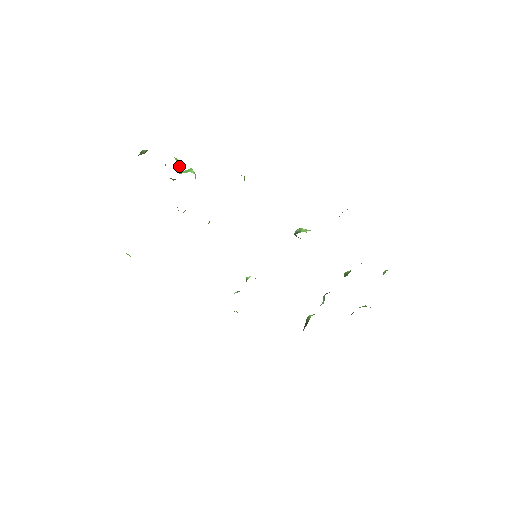
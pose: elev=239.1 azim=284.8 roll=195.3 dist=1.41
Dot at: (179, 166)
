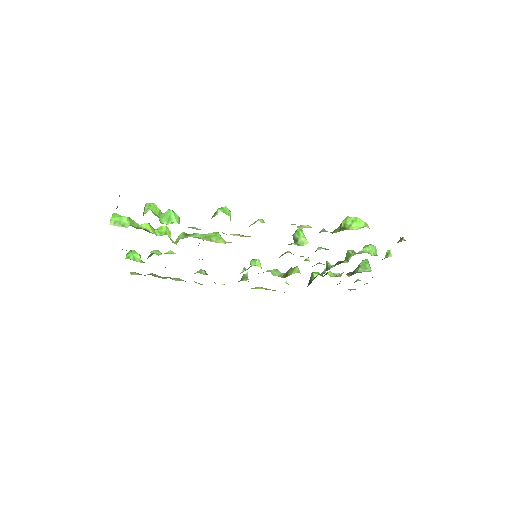
Dot at: (158, 211)
